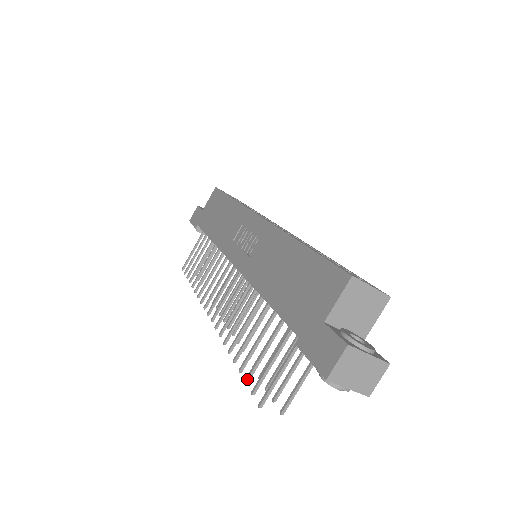
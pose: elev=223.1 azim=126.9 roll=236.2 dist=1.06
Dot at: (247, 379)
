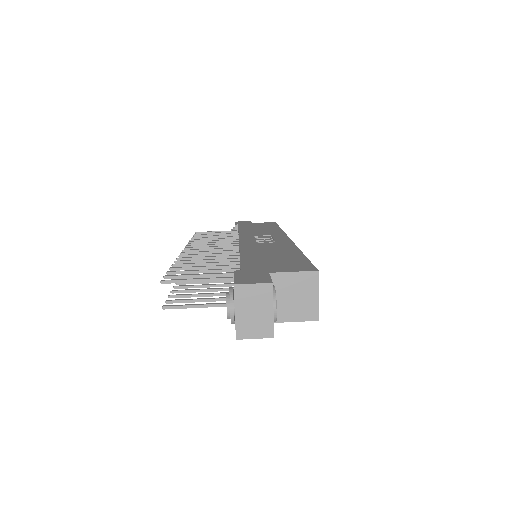
Dot at: (171, 271)
